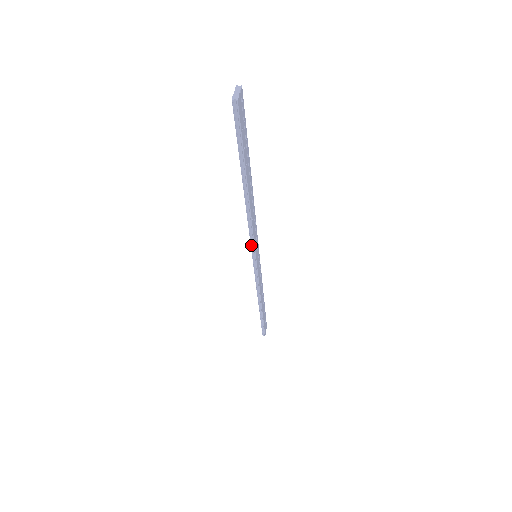
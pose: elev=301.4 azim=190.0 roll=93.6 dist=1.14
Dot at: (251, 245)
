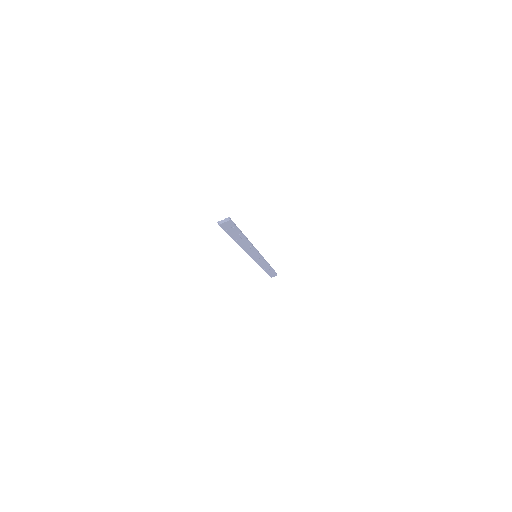
Dot at: occluded
